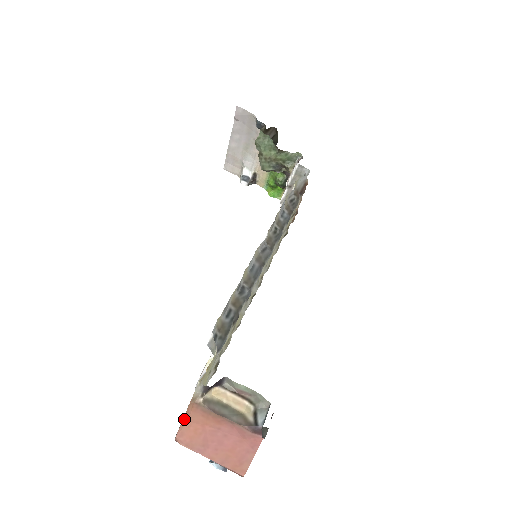
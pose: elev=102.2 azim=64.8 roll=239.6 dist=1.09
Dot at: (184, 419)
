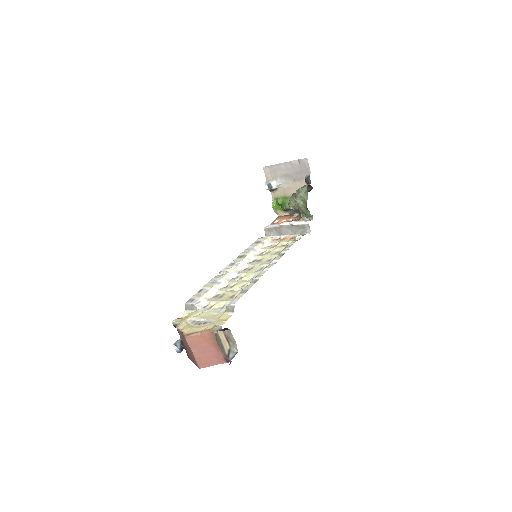
Dot at: (199, 333)
